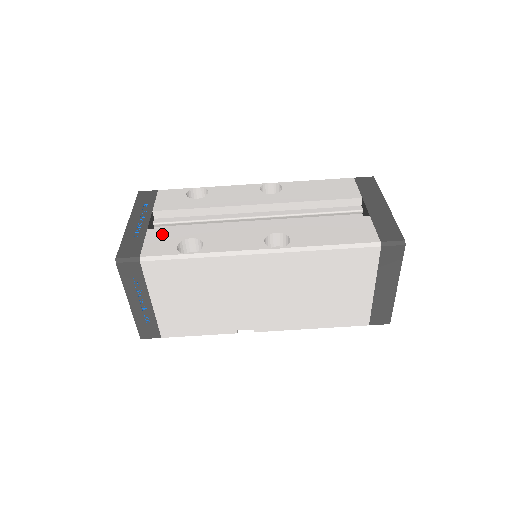
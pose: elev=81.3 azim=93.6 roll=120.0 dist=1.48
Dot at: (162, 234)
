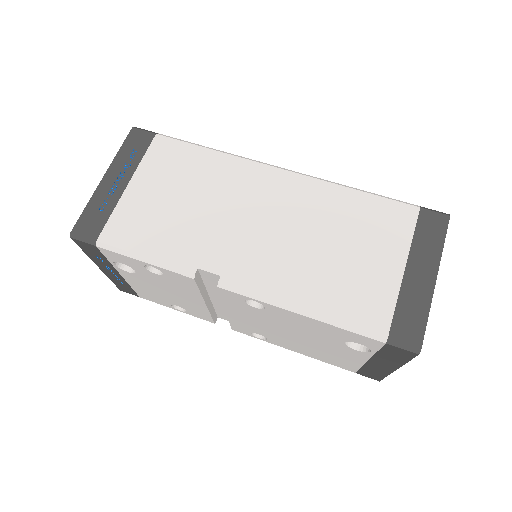
Dot at: occluded
